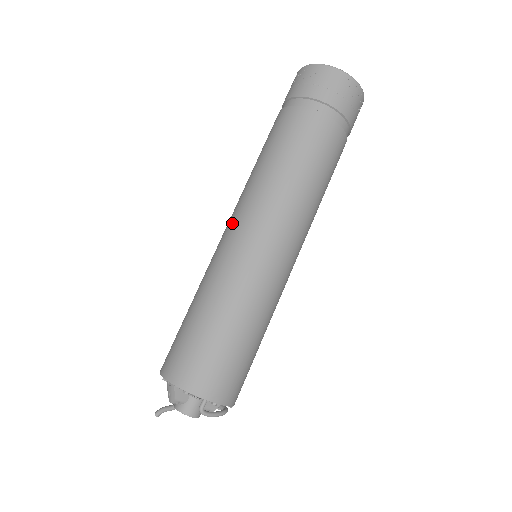
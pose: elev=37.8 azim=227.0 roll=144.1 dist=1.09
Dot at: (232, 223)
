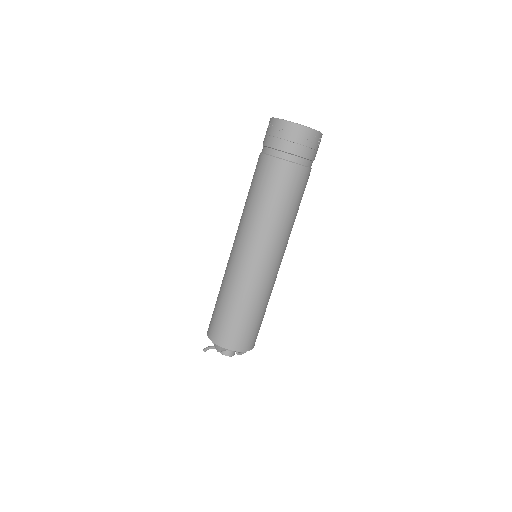
Dot at: (240, 245)
